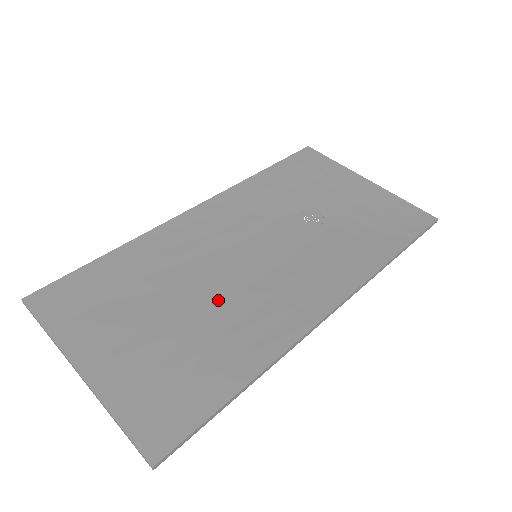
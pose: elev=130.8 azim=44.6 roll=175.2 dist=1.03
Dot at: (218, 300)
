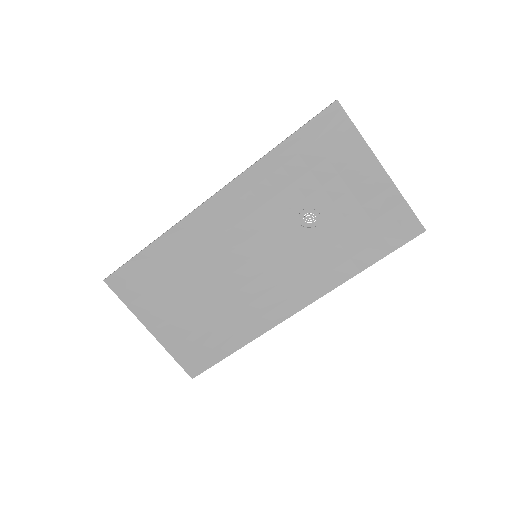
Dot at: (225, 294)
